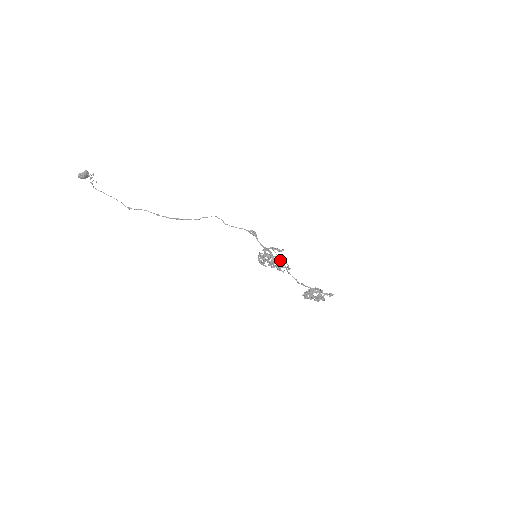
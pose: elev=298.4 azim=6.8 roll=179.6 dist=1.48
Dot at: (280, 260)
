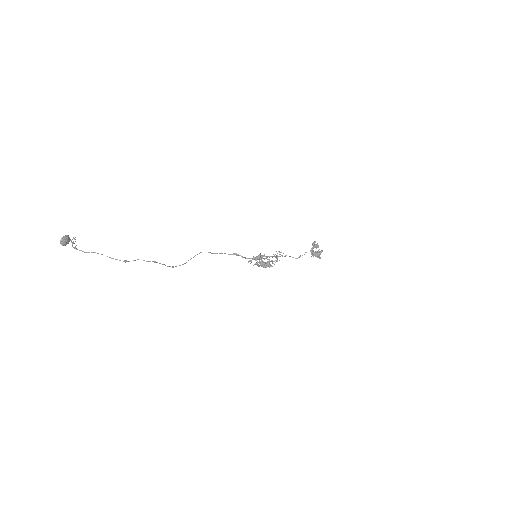
Dot at: (267, 262)
